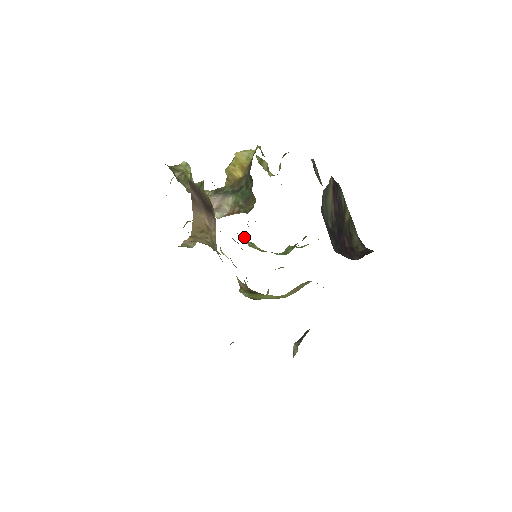
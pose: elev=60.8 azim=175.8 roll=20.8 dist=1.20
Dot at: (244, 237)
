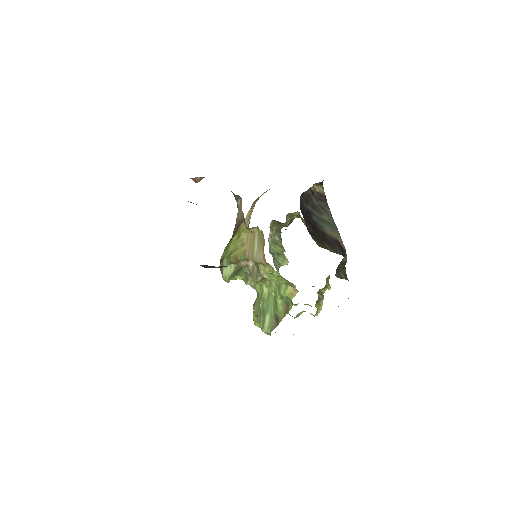
Dot at: occluded
